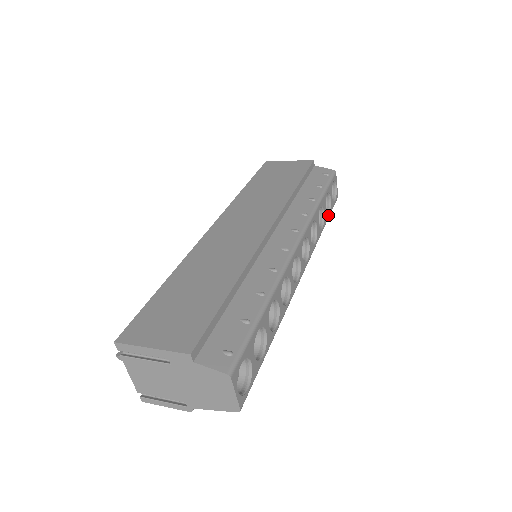
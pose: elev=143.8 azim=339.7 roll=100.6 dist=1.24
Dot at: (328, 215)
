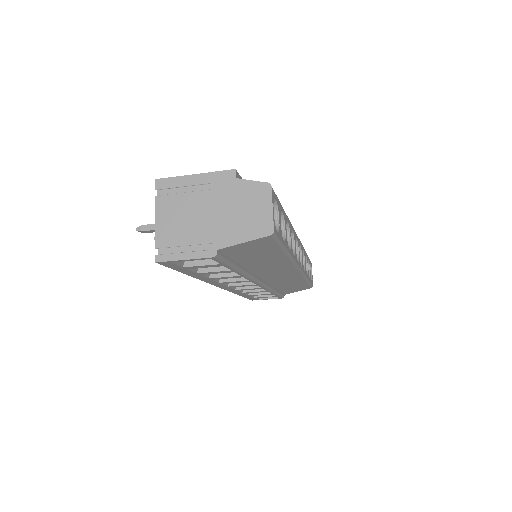
Dot at: (309, 279)
